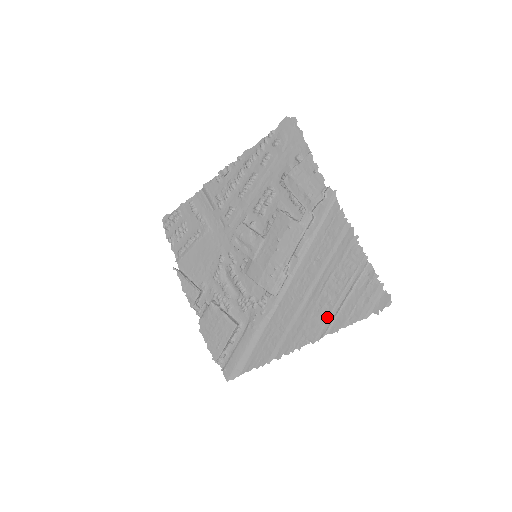
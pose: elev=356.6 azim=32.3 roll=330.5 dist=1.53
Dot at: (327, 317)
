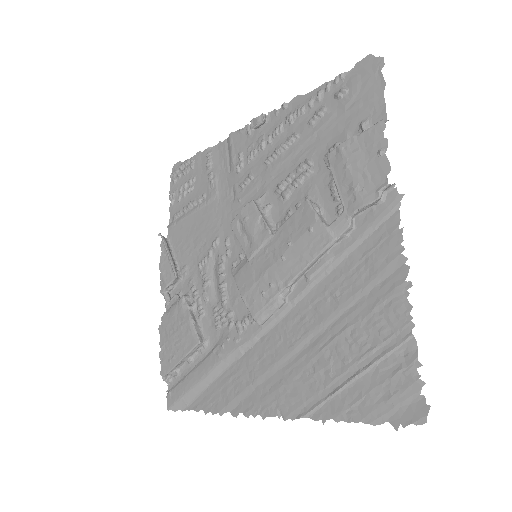
Dot at: (317, 391)
